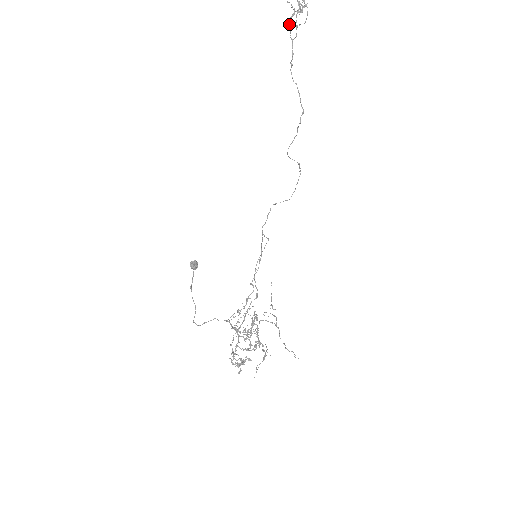
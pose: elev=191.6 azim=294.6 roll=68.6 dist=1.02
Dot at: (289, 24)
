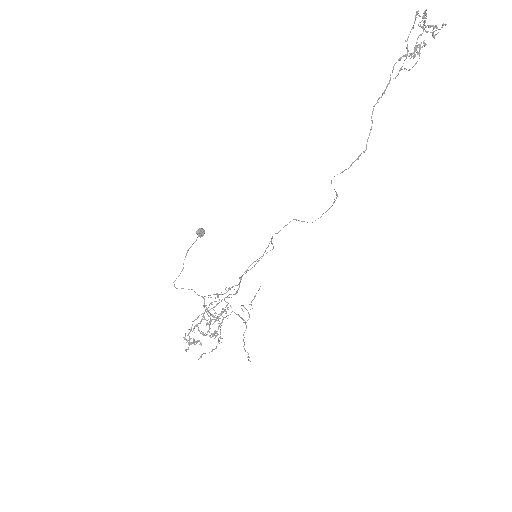
Dot at: occluded
